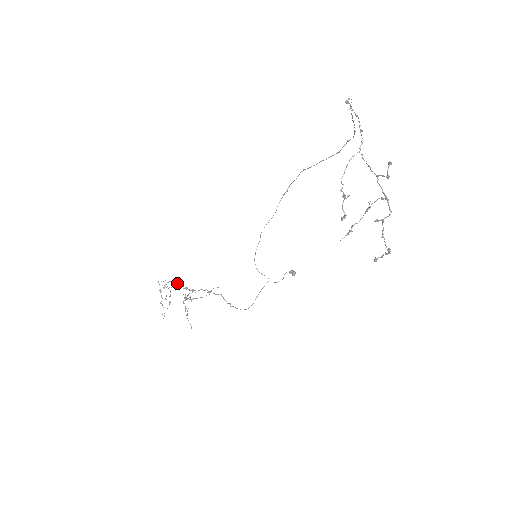
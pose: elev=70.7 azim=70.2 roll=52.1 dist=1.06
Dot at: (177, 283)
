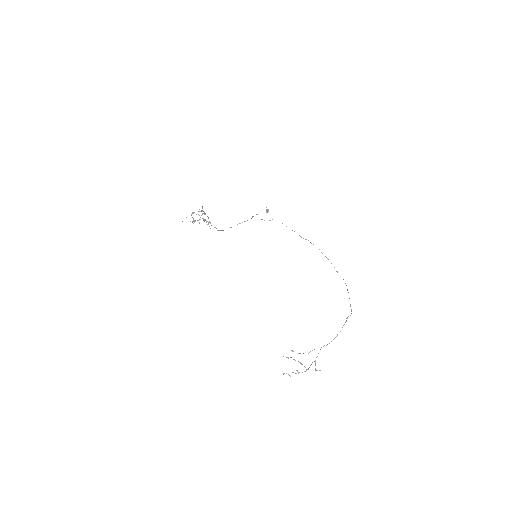
Dot at: occluded
